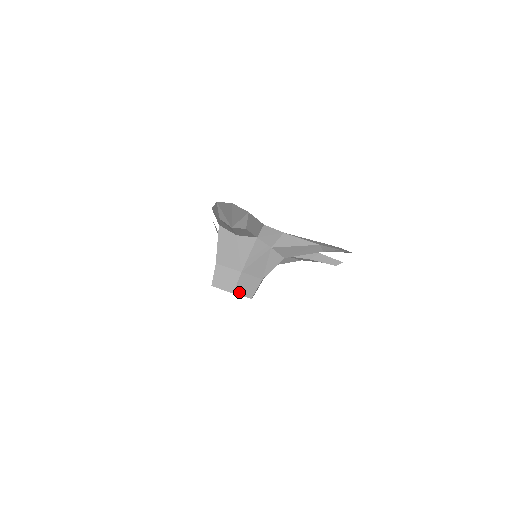
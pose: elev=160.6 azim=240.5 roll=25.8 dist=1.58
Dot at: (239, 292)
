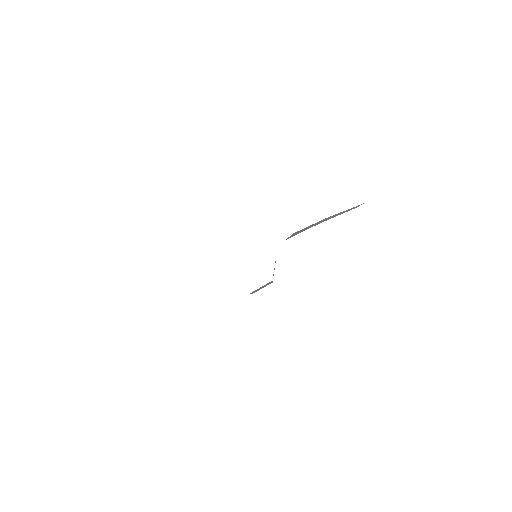
Dot at: (258, 290)
